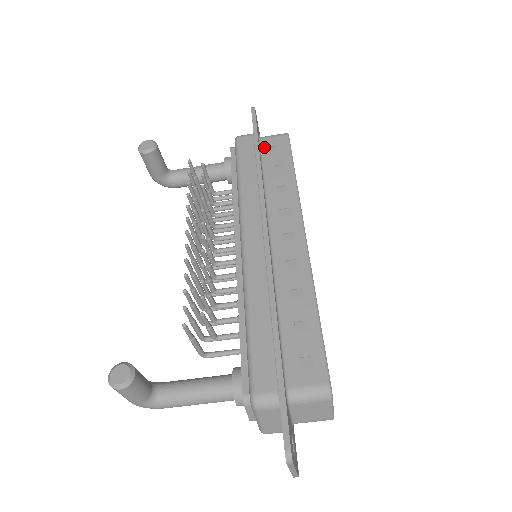
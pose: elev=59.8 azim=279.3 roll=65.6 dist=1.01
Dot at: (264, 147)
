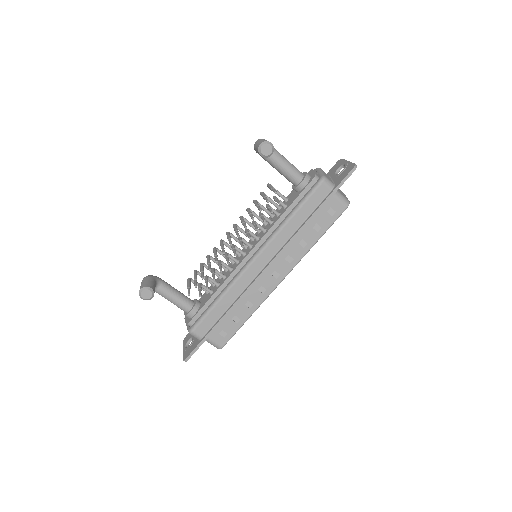
Dot at: (327, 204)
